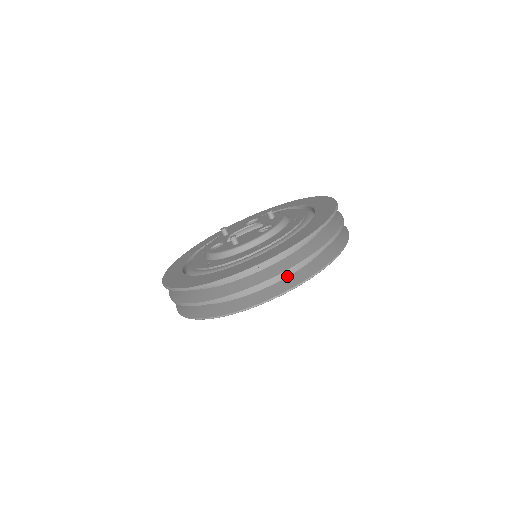
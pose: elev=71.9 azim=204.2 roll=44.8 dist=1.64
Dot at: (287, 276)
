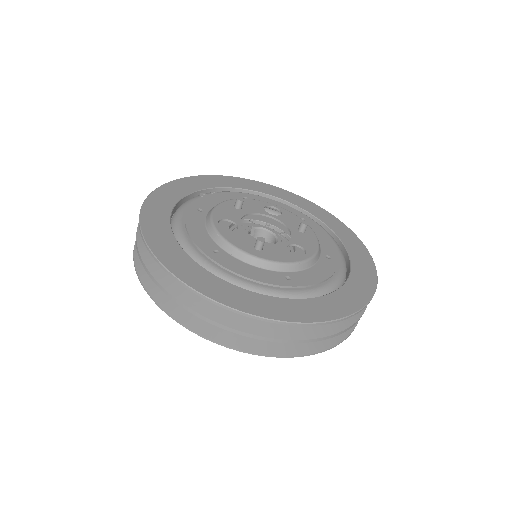
Dot at: occluded
